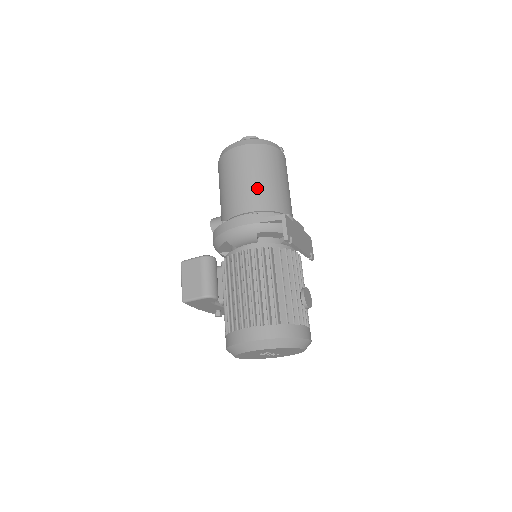
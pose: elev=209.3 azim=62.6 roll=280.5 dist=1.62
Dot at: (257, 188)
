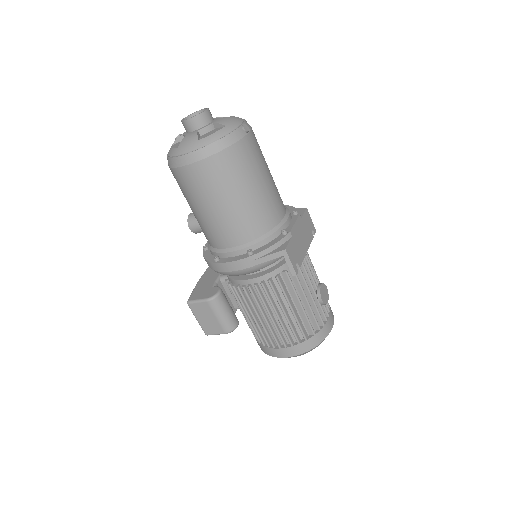
Dot at: (239, 215)
